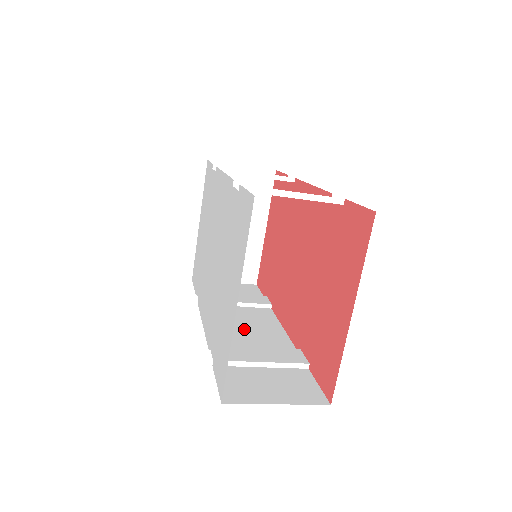
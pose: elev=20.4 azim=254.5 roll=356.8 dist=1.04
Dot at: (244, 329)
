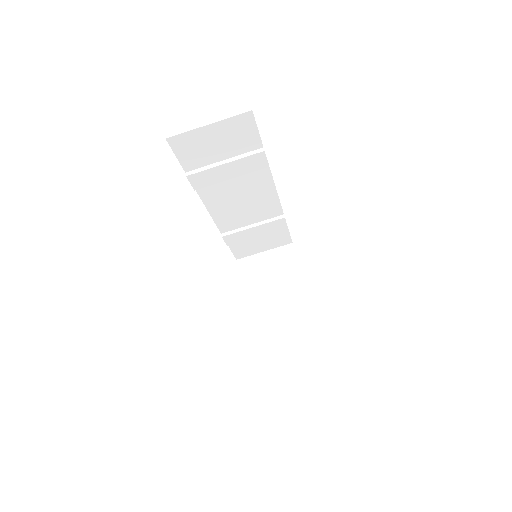
Dot at: occluded
